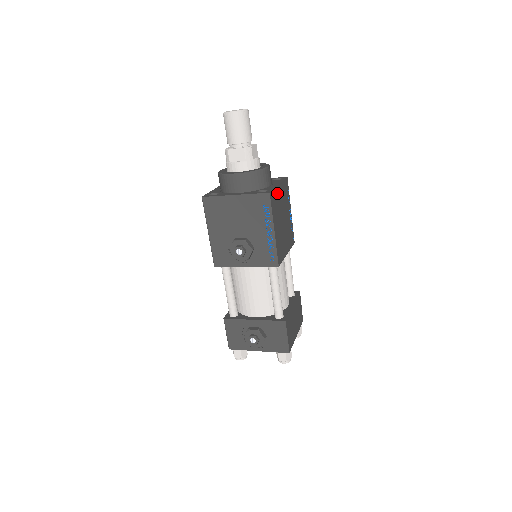
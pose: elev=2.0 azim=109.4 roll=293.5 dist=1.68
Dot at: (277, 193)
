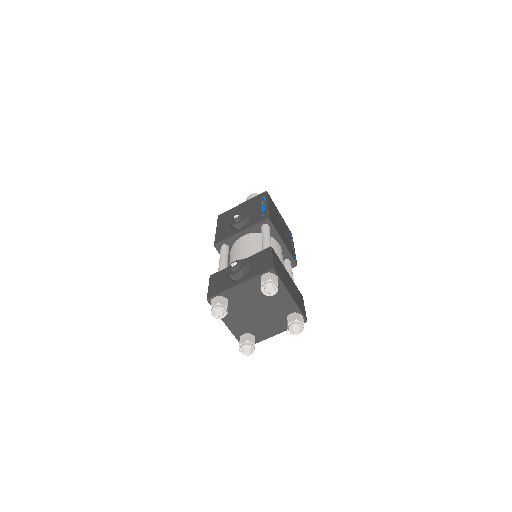
Dot at: (276, 209)
